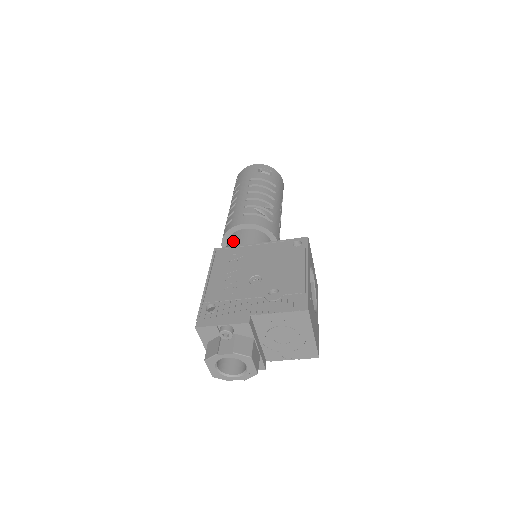
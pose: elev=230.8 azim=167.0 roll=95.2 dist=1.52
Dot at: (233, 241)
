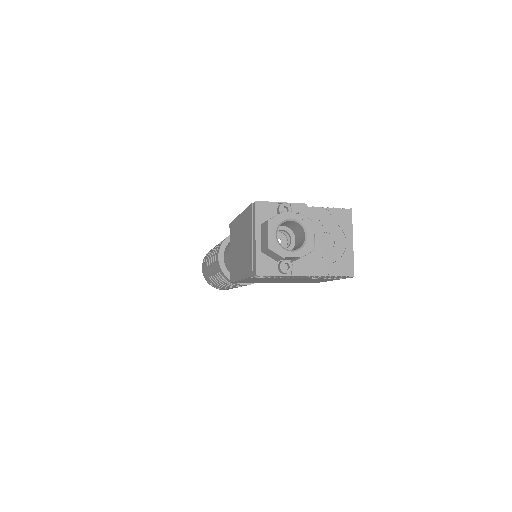
Dot at: occluded
